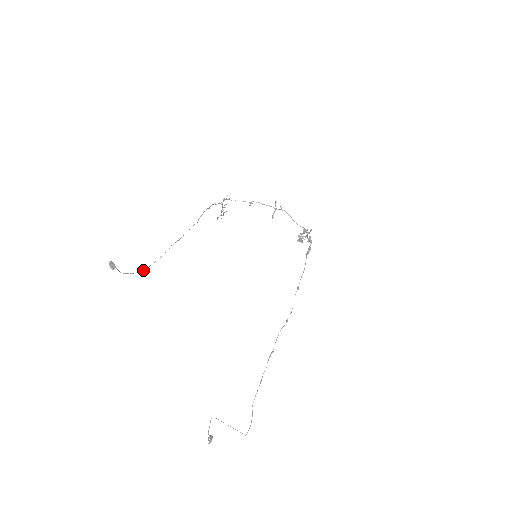
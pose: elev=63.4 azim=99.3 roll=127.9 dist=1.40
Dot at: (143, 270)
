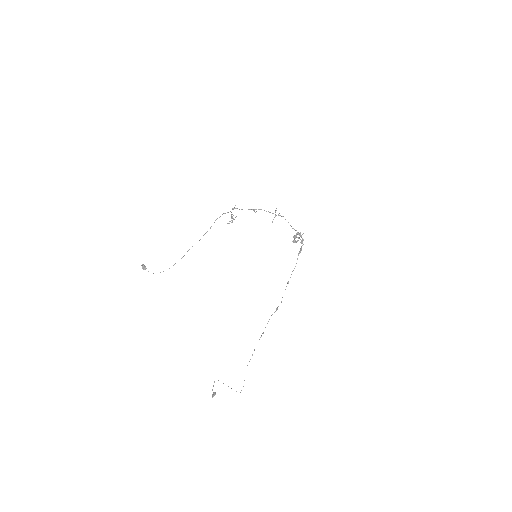
Dot at: occluded
